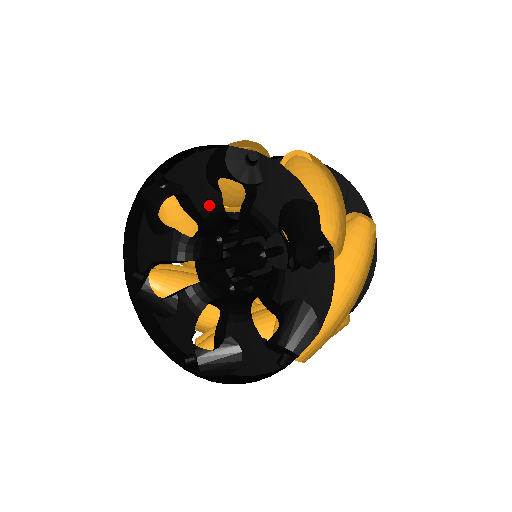
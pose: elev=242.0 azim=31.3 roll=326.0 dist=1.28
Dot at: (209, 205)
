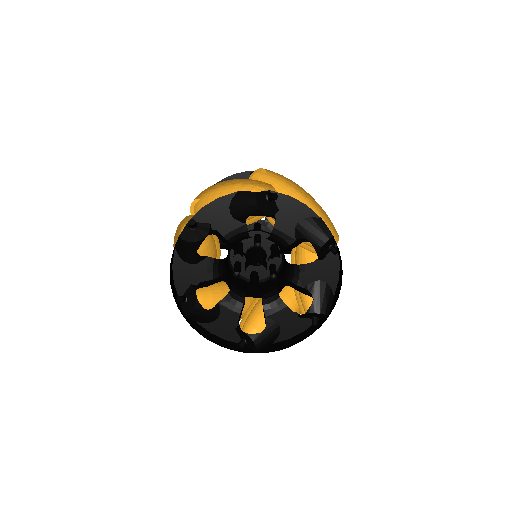
Dot at: (282, 237)
